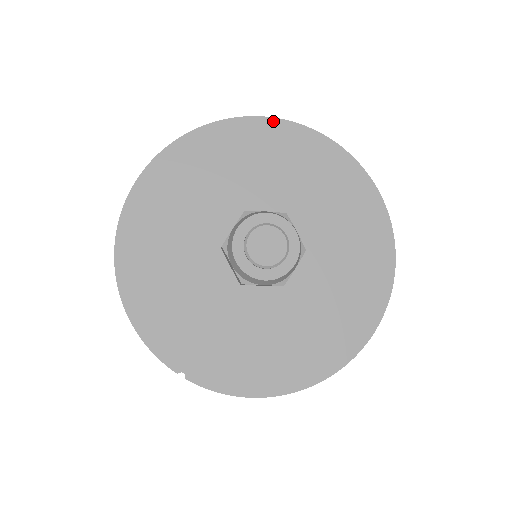
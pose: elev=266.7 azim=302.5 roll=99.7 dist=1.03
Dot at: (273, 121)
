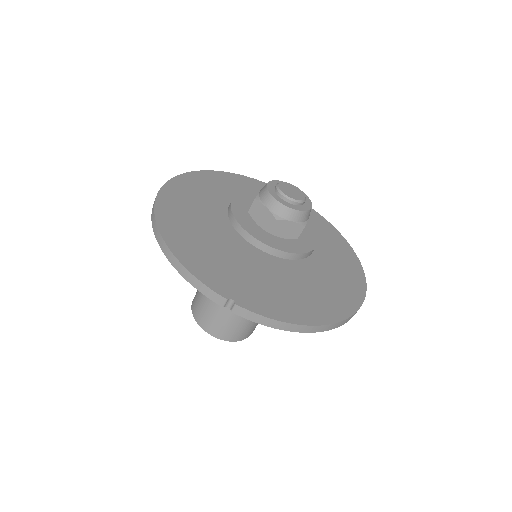
Dot at: (251, 179)
